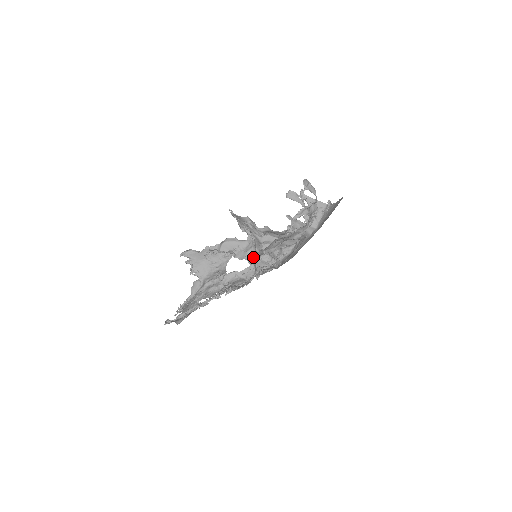
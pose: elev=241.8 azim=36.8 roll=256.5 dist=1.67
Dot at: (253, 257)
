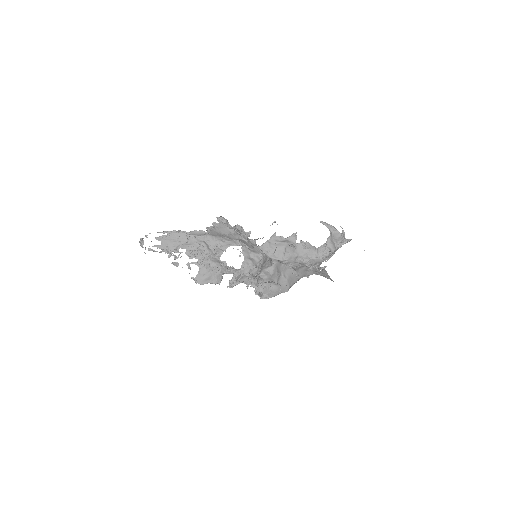
Dot at: (249, 264)
